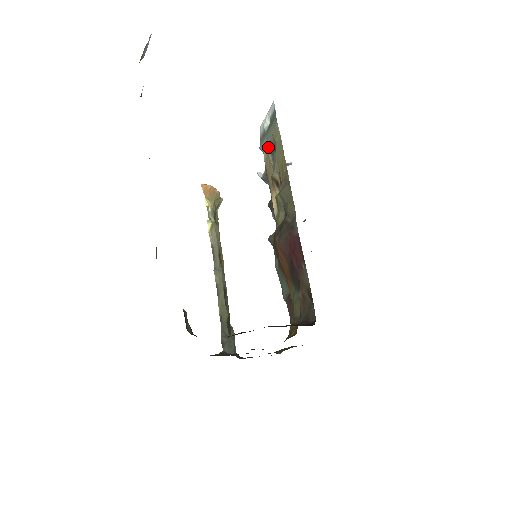
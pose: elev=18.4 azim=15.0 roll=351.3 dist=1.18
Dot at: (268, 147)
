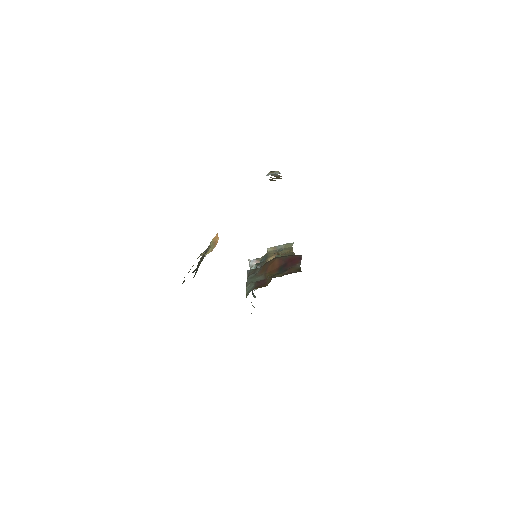
Dot at: (276, 249)
